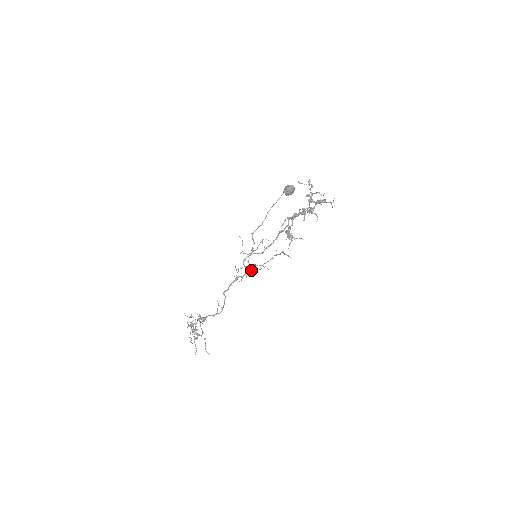
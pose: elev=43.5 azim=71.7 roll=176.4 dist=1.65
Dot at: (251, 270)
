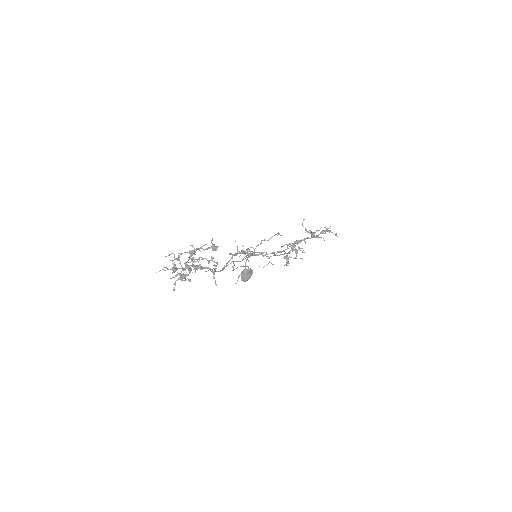
Dot at: (244, 270)
